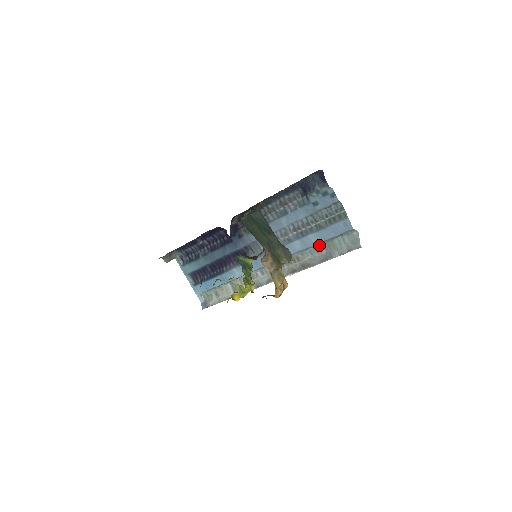
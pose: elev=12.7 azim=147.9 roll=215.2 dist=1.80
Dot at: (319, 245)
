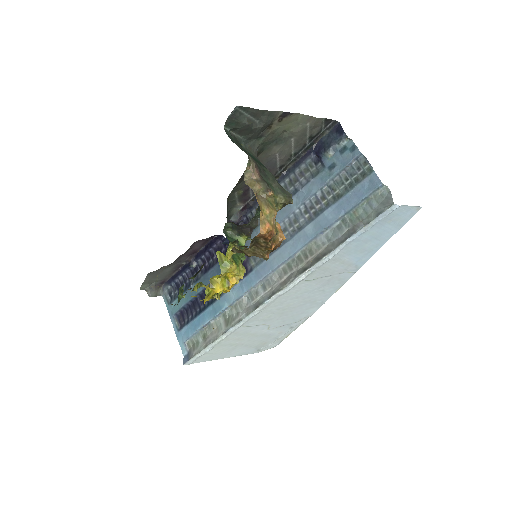
Dot at: (338, 223)
